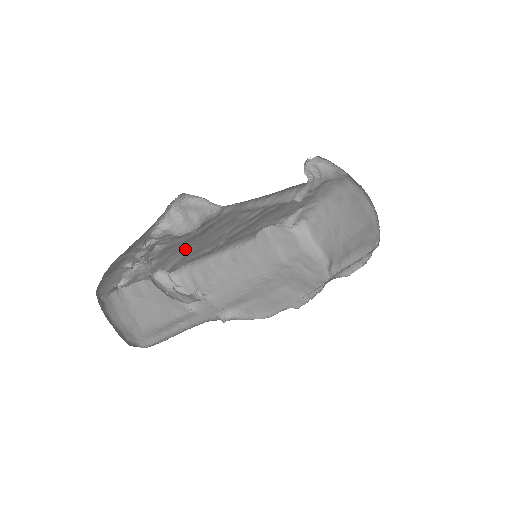
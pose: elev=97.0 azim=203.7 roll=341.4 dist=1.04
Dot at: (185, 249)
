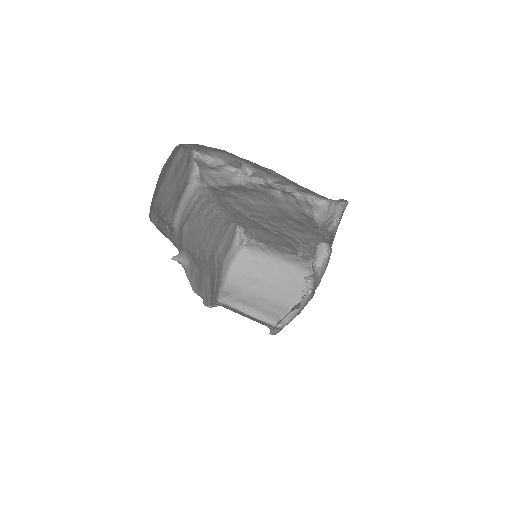
Dot at: (254, 200)
